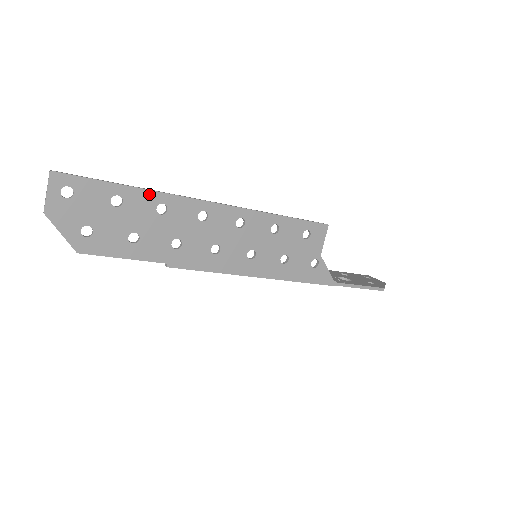
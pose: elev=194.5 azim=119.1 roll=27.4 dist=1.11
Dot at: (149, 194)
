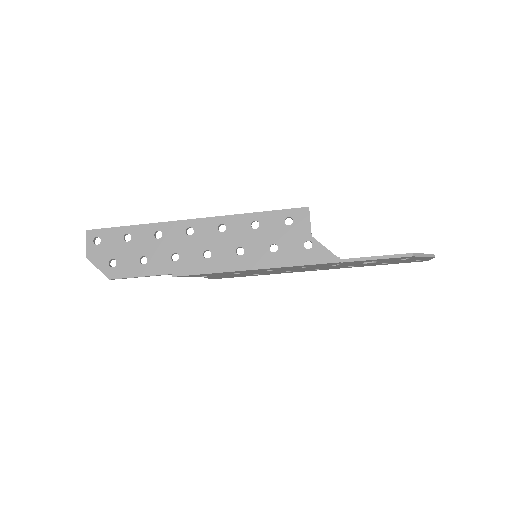
Dot at: (147, 227)
